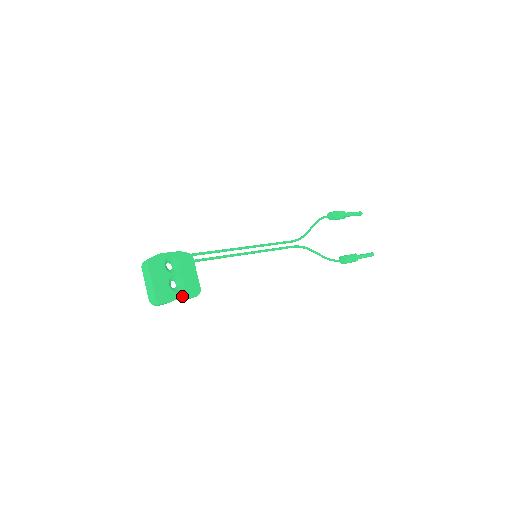
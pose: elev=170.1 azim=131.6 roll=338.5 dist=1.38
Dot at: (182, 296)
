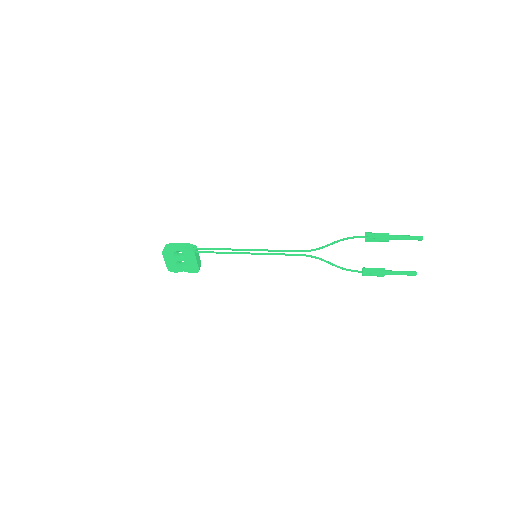
Dot at: (185, 271)
